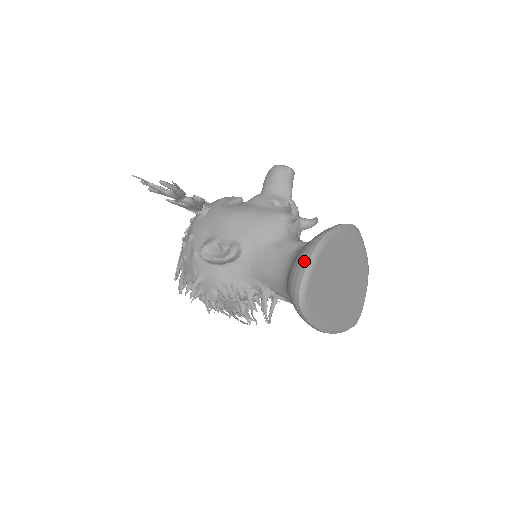
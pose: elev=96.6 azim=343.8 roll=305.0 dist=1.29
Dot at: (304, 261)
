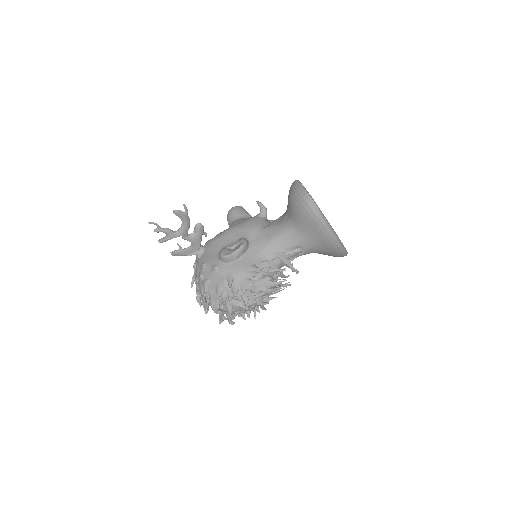
Dot at: (297, 188)
